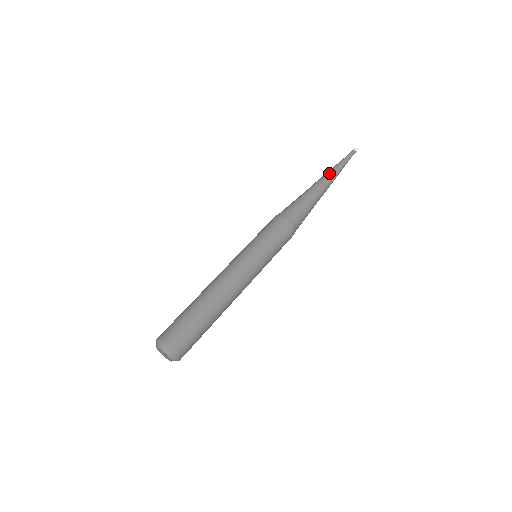
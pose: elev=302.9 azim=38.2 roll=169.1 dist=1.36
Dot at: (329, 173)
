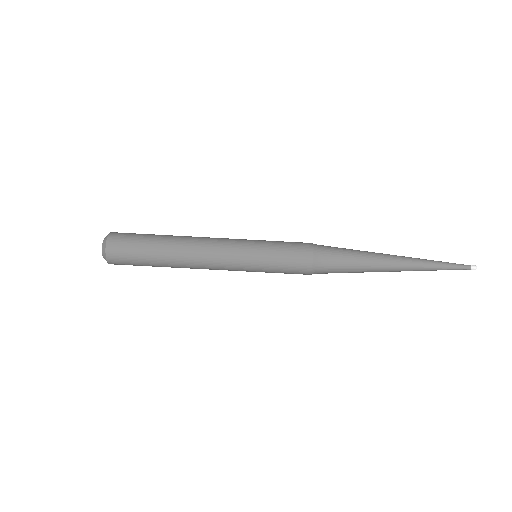
Dot at: (412, 261)
